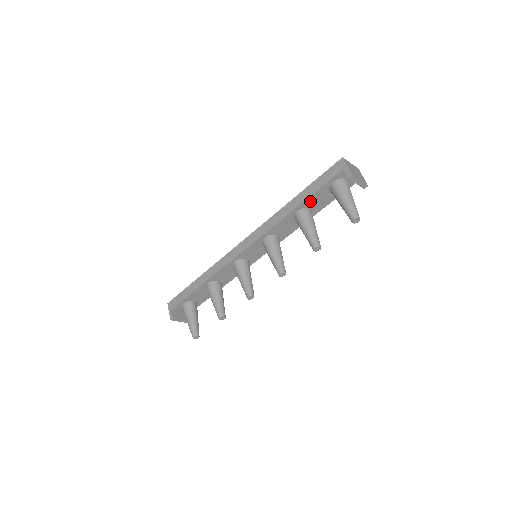
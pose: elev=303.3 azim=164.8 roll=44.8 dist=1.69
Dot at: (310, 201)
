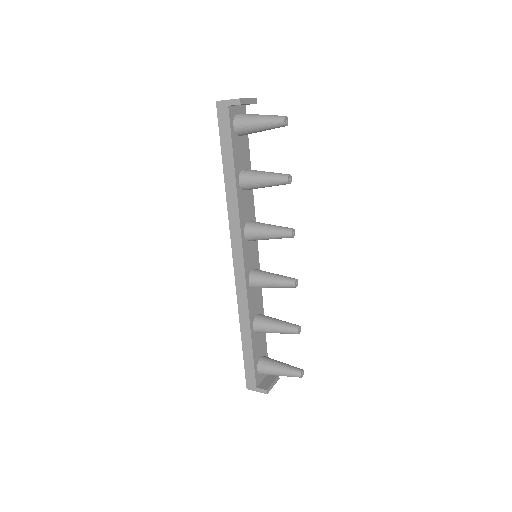
Dot at: (237, 162)
